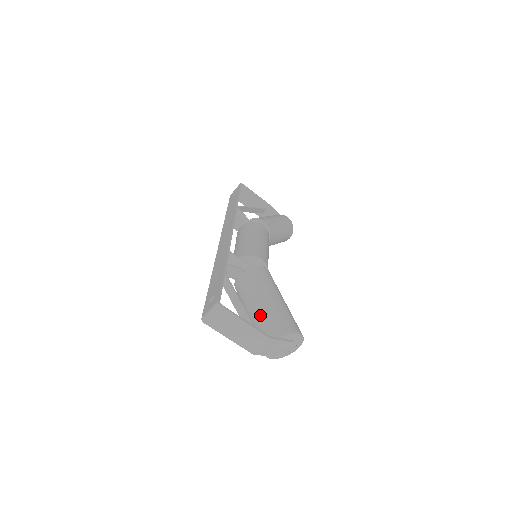
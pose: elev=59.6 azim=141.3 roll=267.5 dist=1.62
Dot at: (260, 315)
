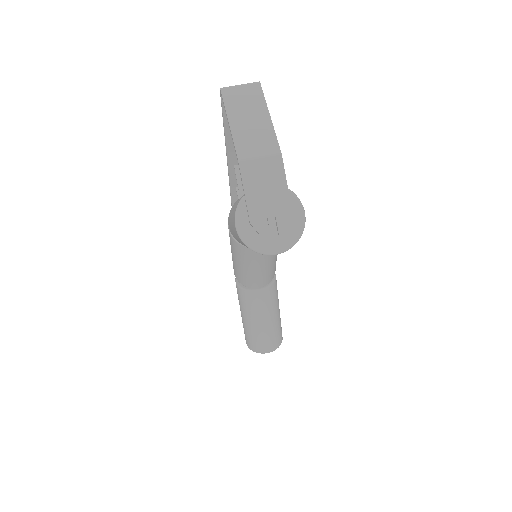
Dot at: occluded
